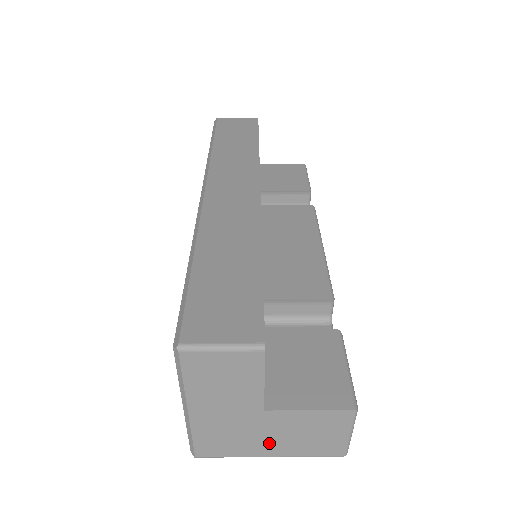
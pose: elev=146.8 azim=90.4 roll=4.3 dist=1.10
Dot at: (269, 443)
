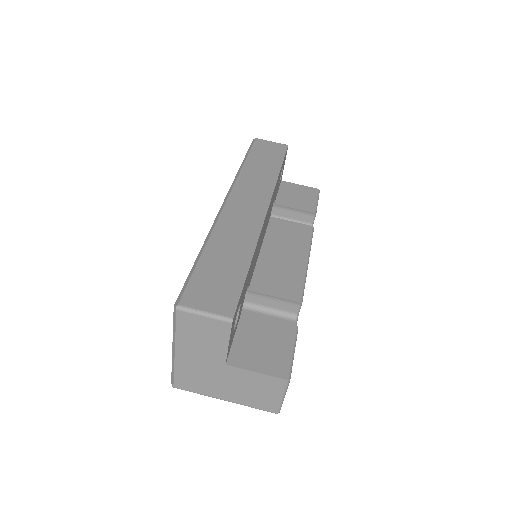
Dot at: (226, 390)
